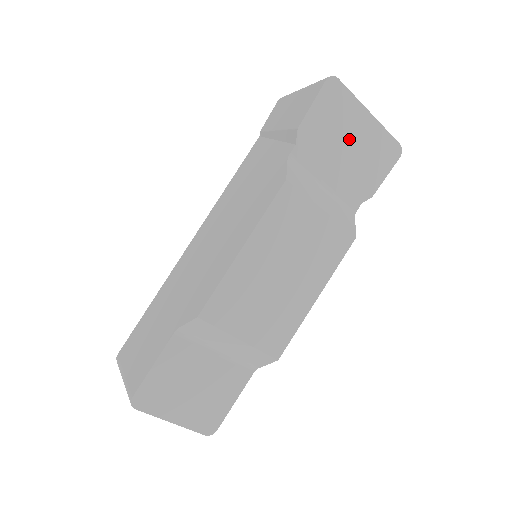
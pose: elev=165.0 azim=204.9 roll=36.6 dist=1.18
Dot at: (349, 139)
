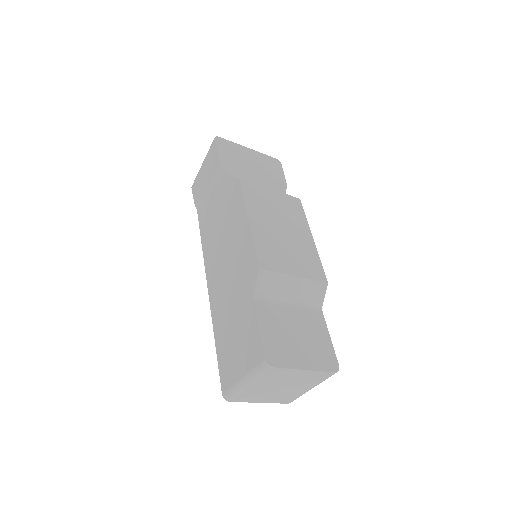
Dot at: (250, 162)
